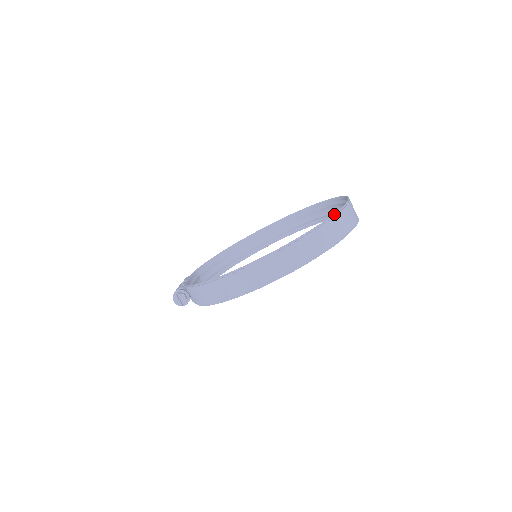
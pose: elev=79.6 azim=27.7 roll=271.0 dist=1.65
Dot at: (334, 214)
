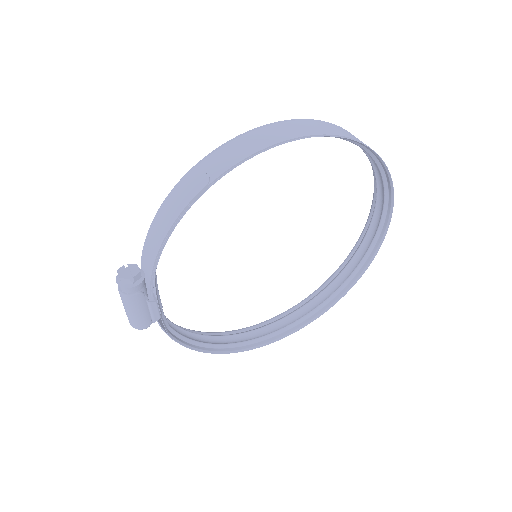
Dot at: occluded
